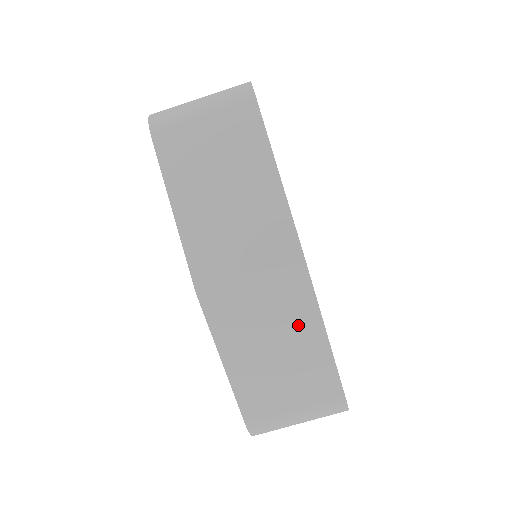
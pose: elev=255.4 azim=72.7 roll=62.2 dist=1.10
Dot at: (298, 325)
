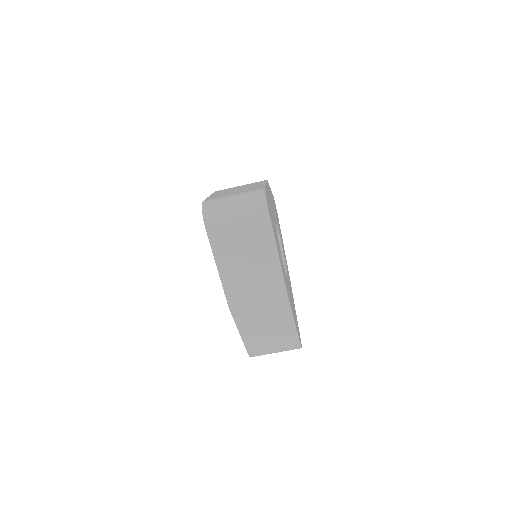
Dot at: (281, 320)
